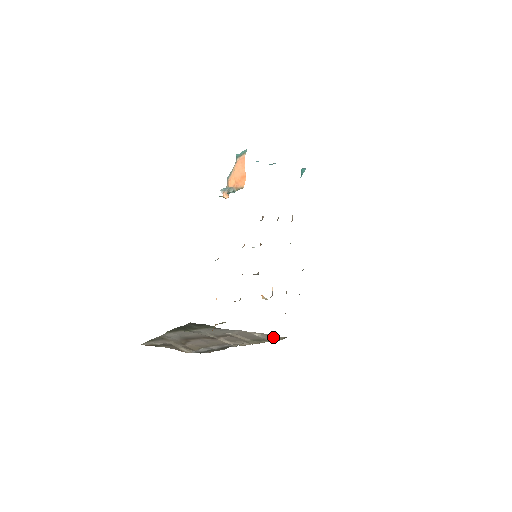
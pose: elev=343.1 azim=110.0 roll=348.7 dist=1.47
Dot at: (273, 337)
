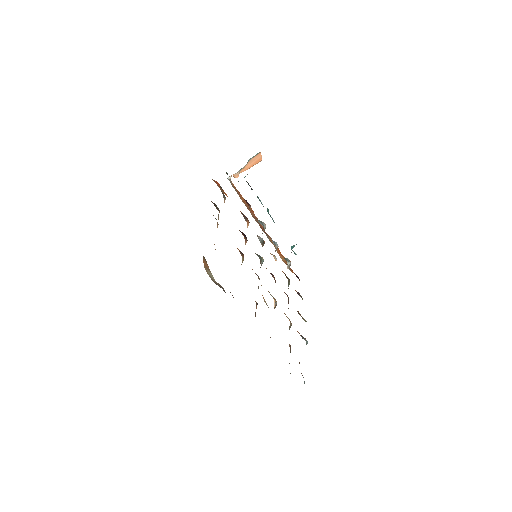
Dot at: occluded
